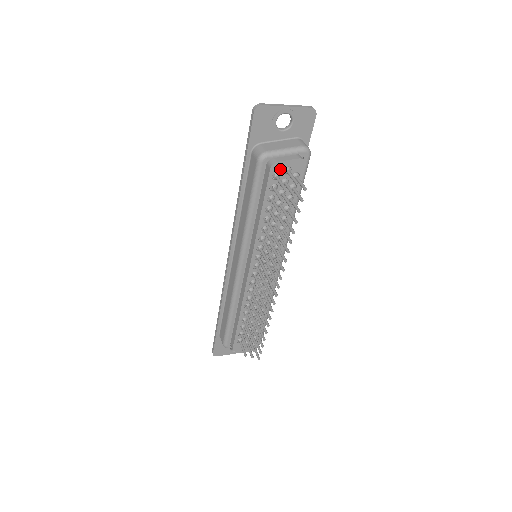
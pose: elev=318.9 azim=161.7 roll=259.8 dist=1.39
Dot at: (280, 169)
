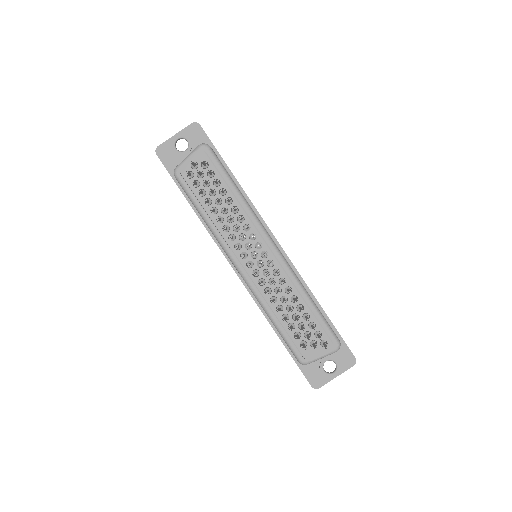
Dot at: (188, 168)
